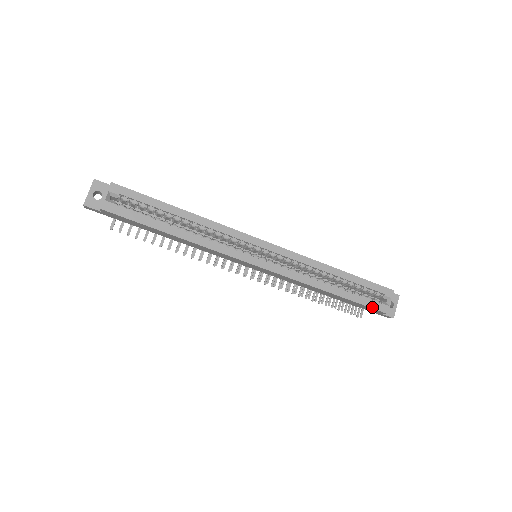
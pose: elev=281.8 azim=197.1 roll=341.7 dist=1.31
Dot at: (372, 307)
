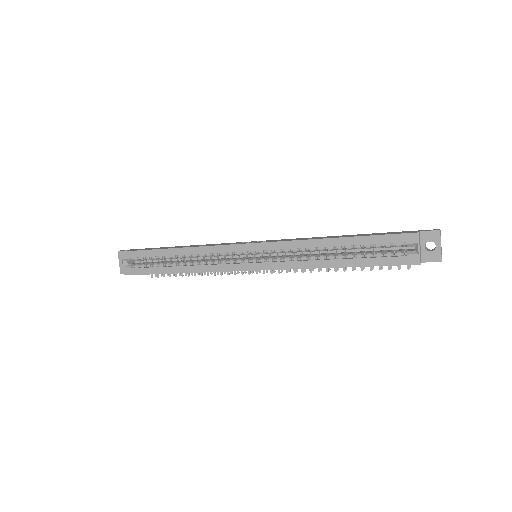
Dot at: (394, 264)
